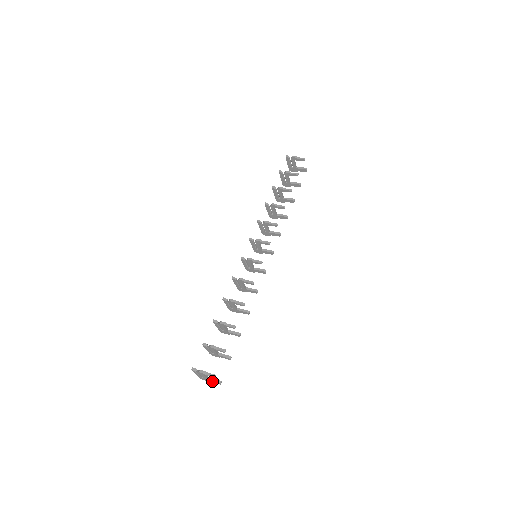
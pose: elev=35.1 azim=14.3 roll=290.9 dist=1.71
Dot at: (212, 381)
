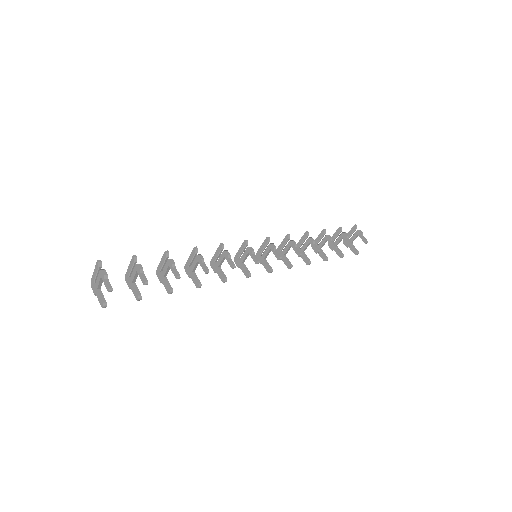
Dot at: (99, 296)
